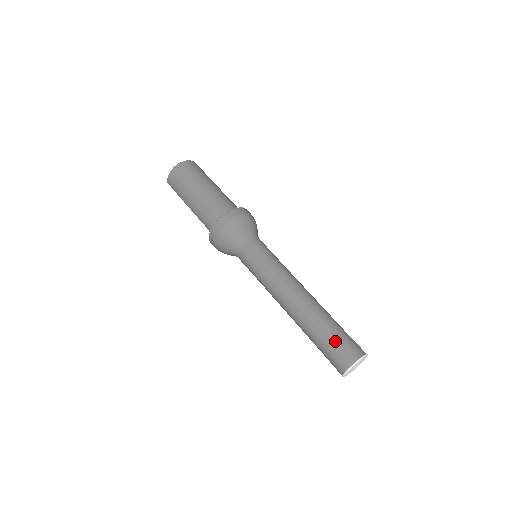
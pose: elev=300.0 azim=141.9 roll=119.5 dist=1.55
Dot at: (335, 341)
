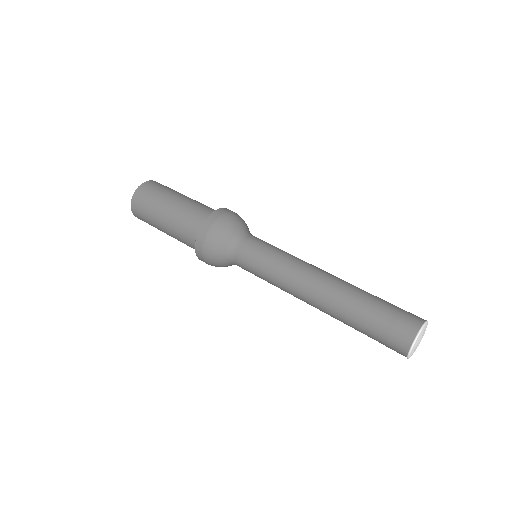
Dot at: (380, 323)
